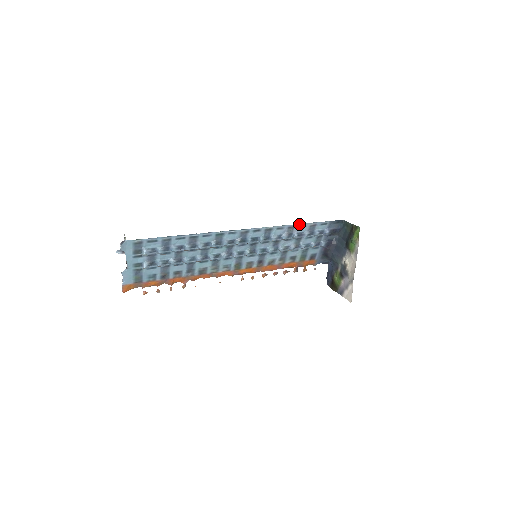
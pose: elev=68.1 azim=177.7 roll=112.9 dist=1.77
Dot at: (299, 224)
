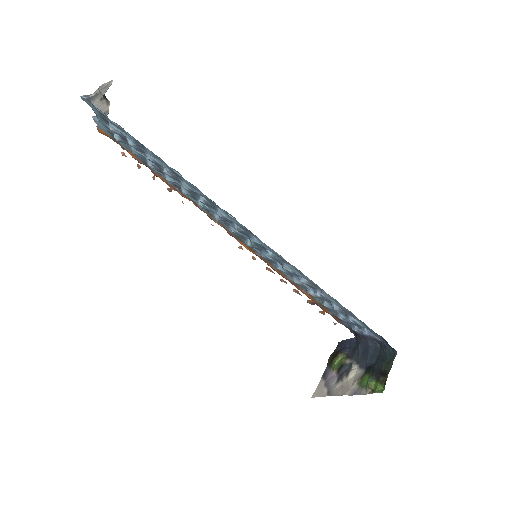
Dot at: occluded
